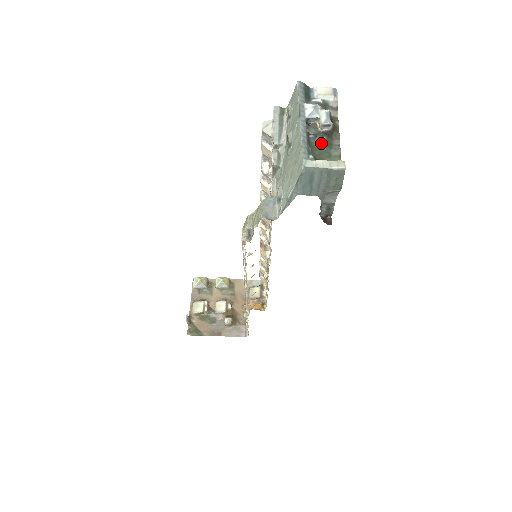
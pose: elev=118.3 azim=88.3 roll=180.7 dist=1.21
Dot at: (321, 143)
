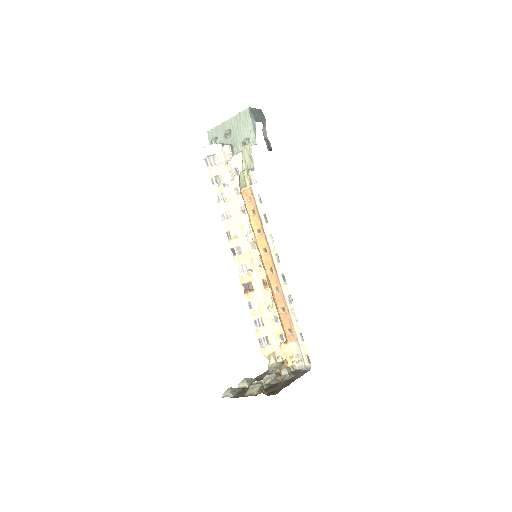
Dot at: occluded
